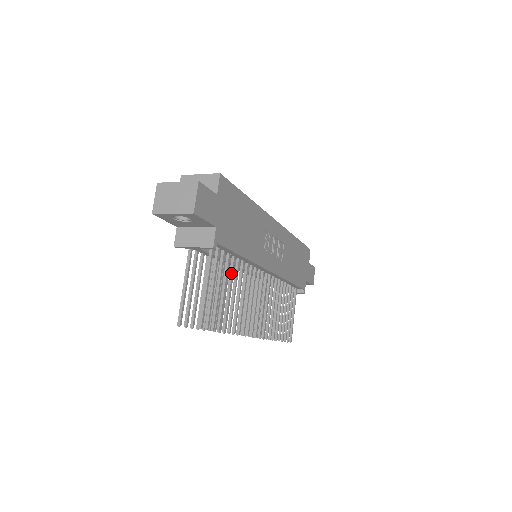
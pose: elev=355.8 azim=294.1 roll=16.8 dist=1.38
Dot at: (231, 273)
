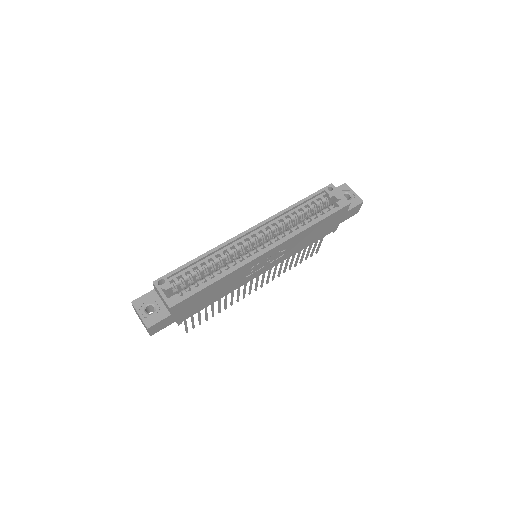
Dot at: occluded
